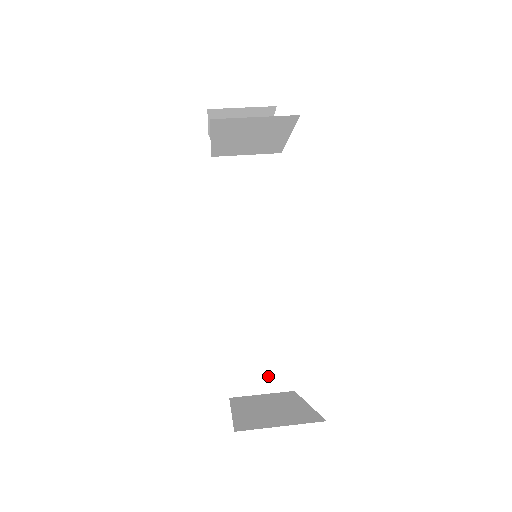
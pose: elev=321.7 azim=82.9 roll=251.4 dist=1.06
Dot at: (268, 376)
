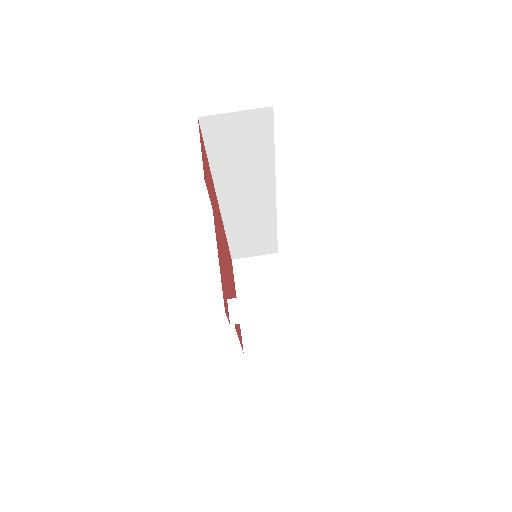
Dot at: (260, 250)
